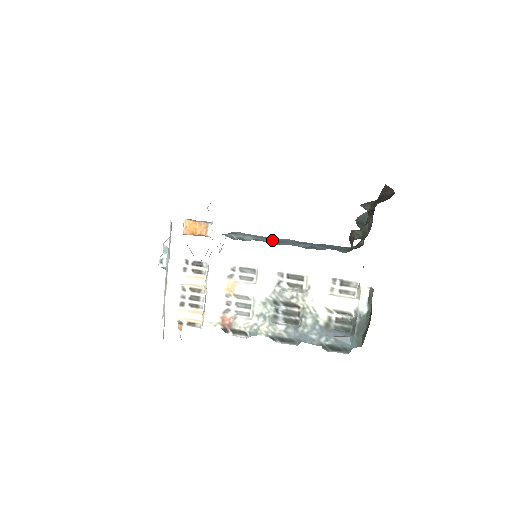
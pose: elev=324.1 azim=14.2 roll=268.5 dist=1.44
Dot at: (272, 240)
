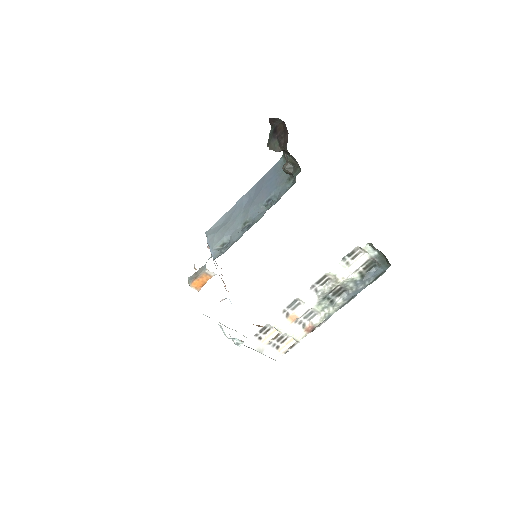
Dot at: (238, 220)
